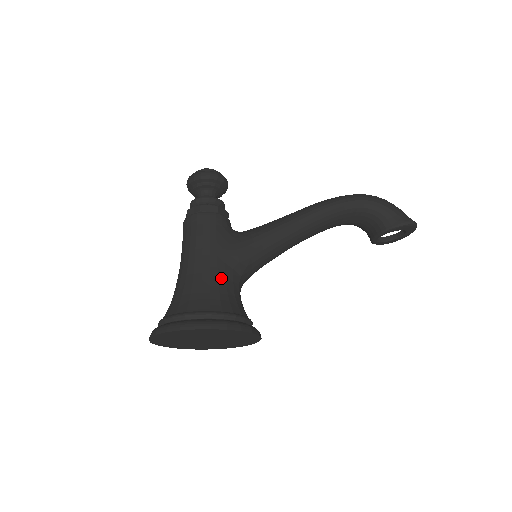
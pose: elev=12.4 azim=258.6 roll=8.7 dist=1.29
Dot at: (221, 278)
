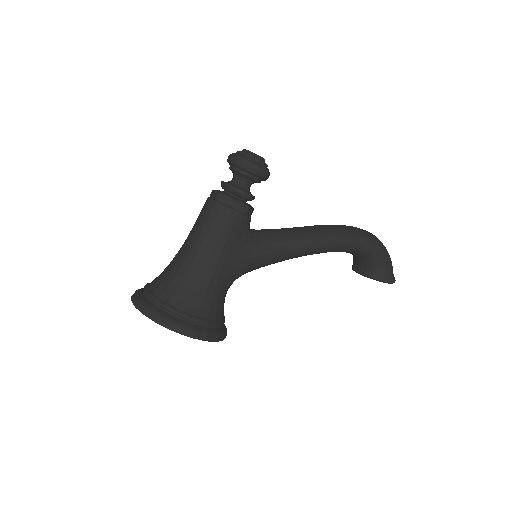
Dot at: (219, 283)
